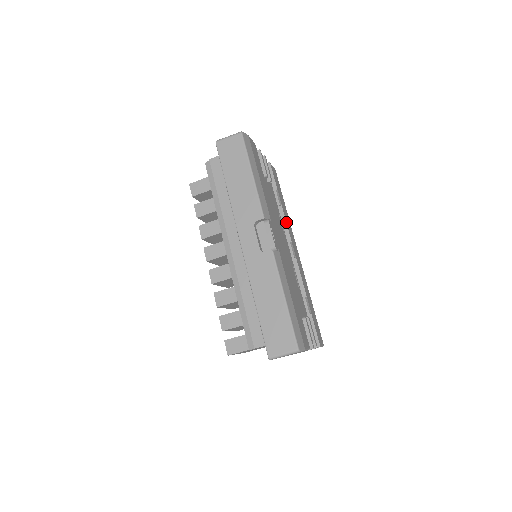
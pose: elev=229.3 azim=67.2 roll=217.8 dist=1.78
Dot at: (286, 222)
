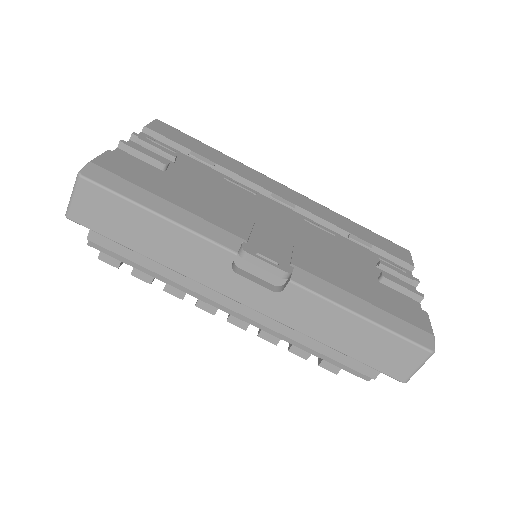
Dot at: (242, 177)
